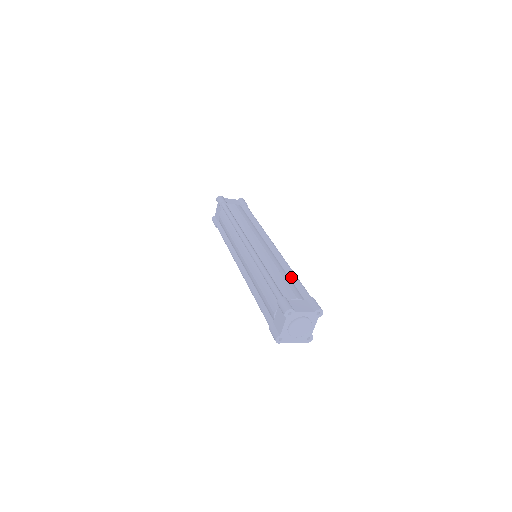
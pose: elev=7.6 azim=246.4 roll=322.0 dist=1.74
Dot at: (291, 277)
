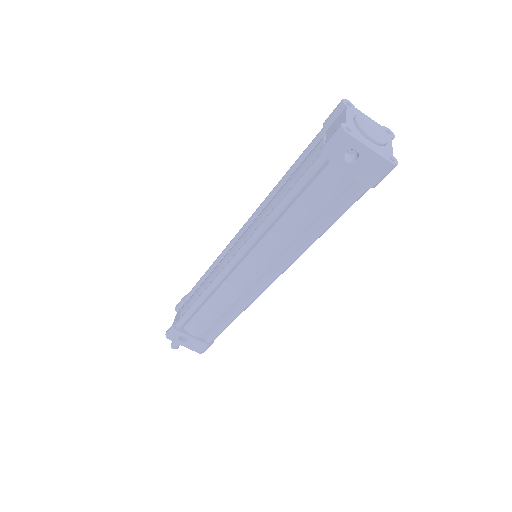
Dot at: occluded
